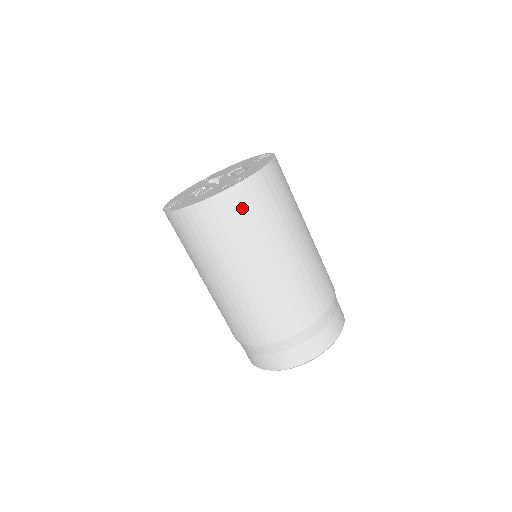
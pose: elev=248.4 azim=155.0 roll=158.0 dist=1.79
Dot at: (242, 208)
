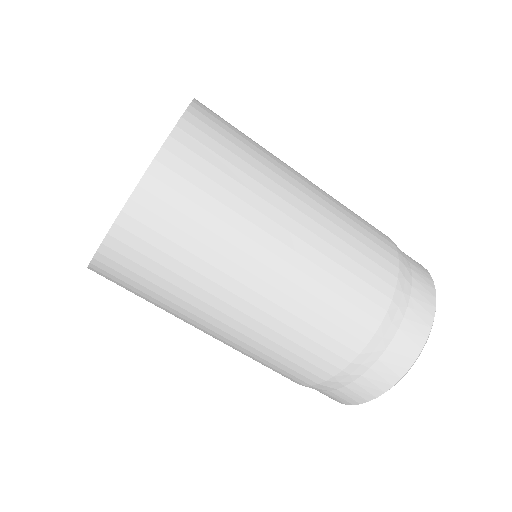
Dot at: (131, 272)
